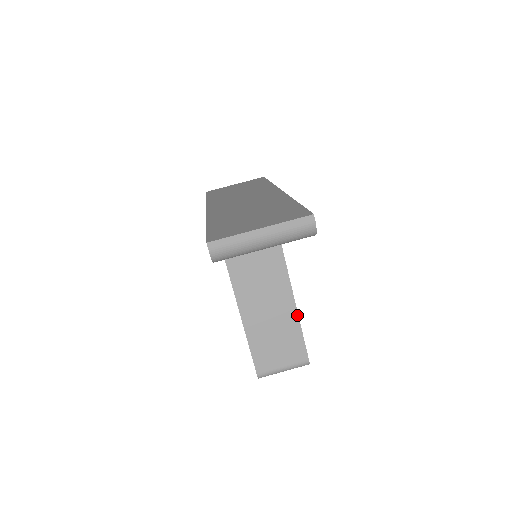
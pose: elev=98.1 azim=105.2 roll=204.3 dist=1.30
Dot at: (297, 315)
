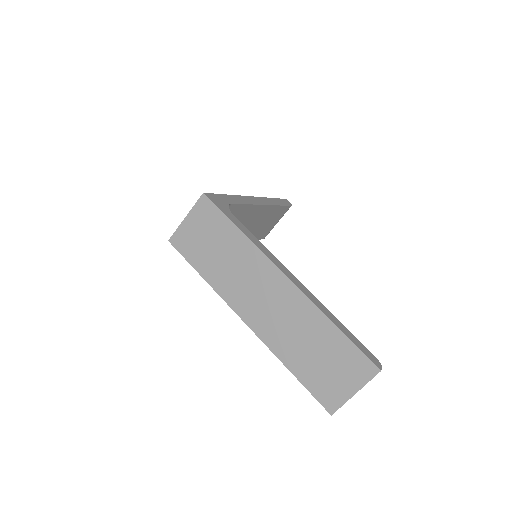
Dot at: (275, 206)
